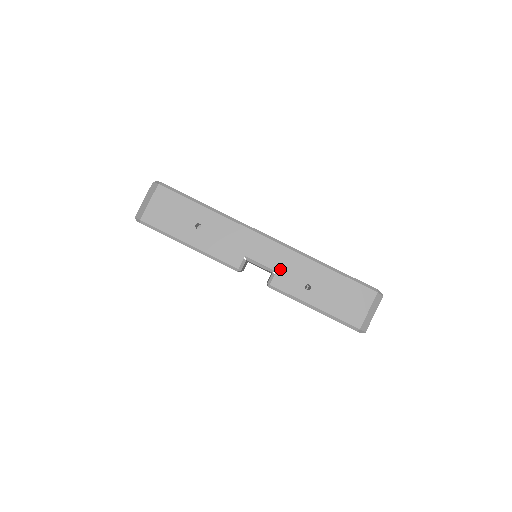
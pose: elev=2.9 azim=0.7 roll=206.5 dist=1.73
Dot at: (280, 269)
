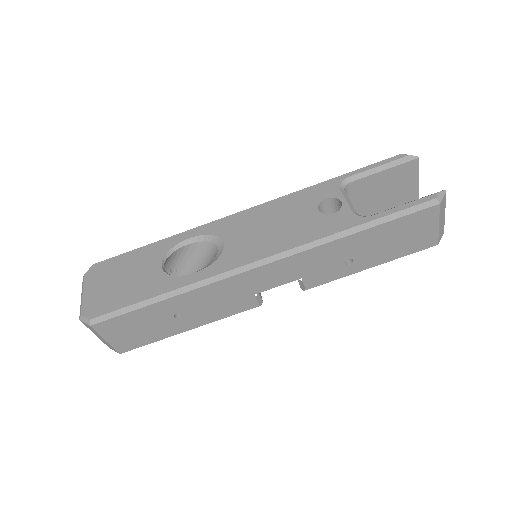
Dot at: (304, 274)
